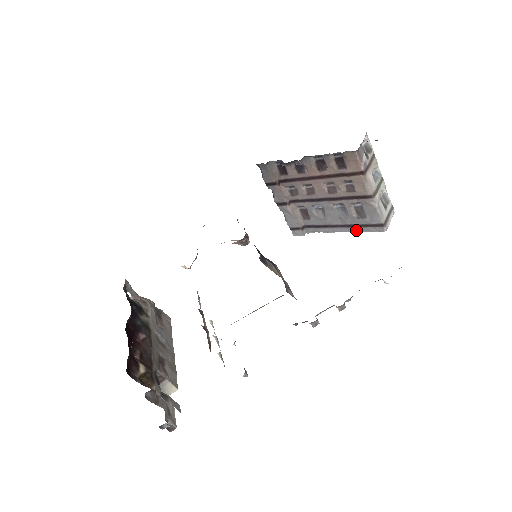
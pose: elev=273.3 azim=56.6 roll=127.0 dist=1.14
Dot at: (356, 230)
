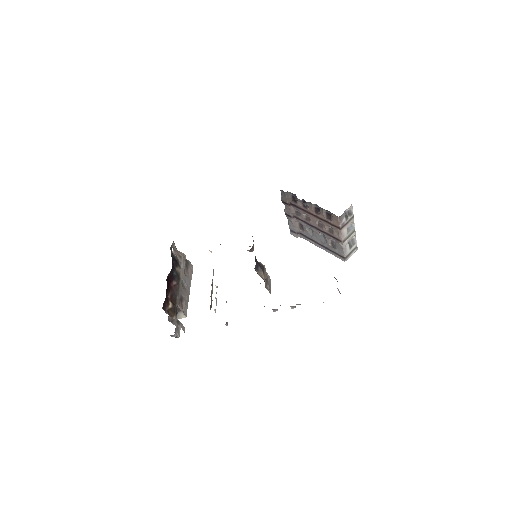
Dot at: (329, 252)
